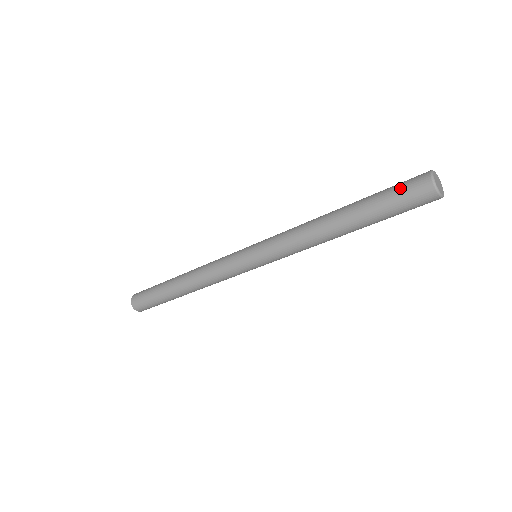
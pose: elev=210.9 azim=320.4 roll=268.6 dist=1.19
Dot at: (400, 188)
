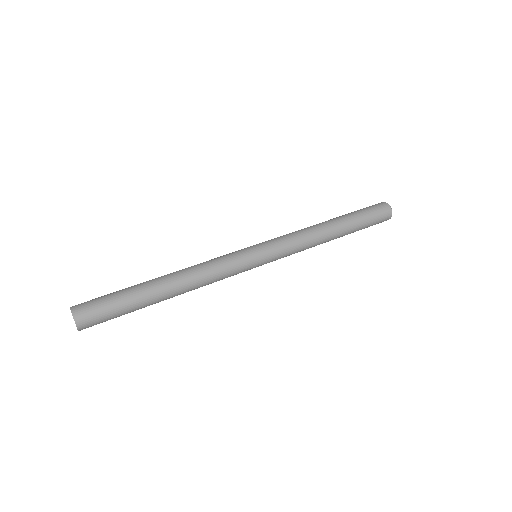
Dot at: (367, 207)
